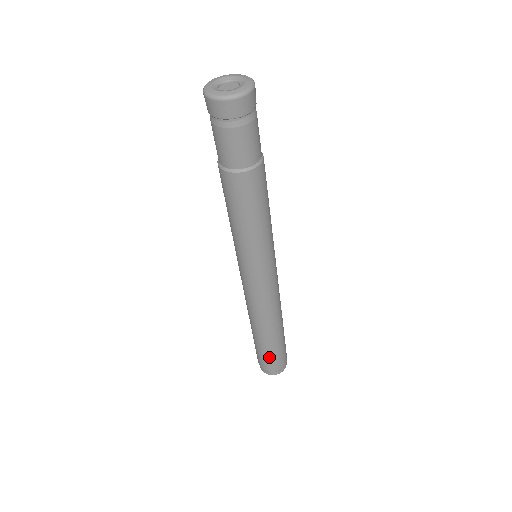
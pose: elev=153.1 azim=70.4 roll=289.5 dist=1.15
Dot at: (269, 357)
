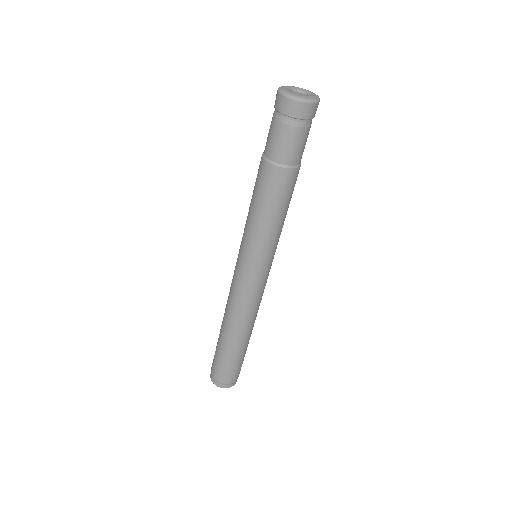
Dot at: (227, 365)
